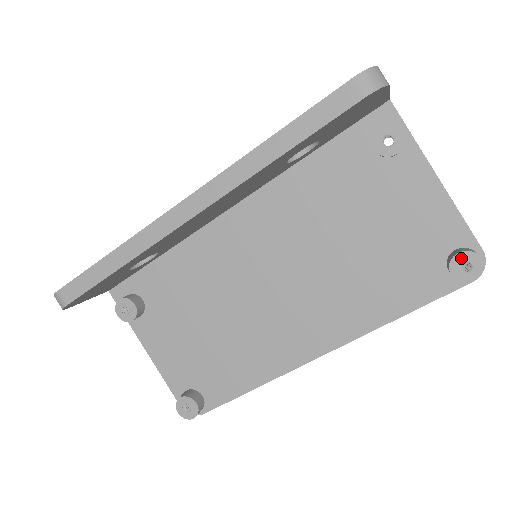
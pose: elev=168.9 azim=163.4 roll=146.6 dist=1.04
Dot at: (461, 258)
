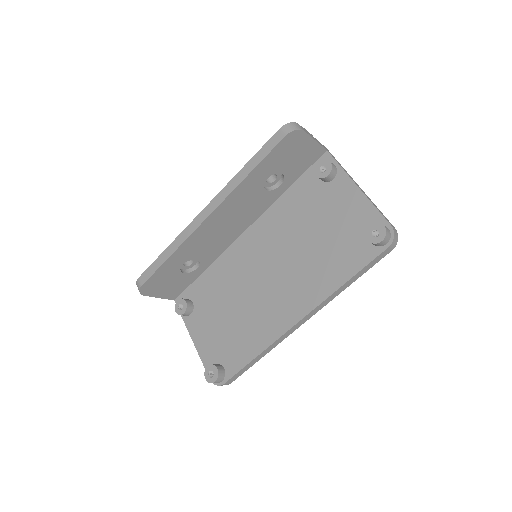
Dot at: (372, 228)
